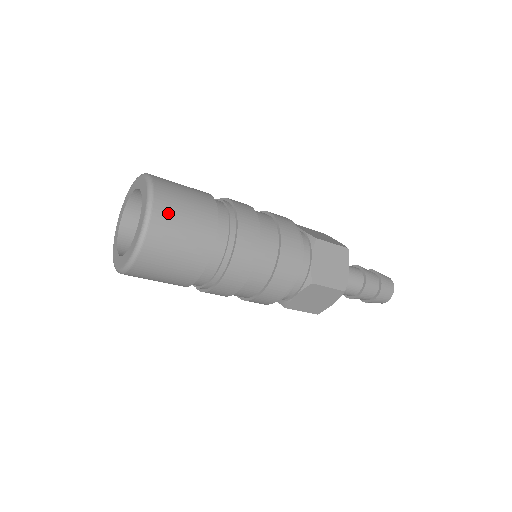
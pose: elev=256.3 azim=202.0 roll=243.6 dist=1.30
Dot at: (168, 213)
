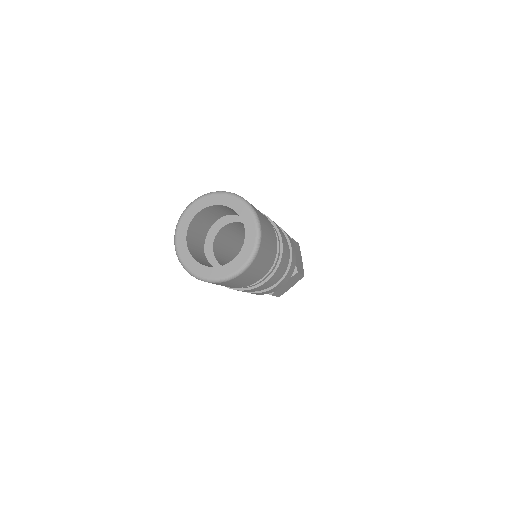
Dot at: (251, 271)
